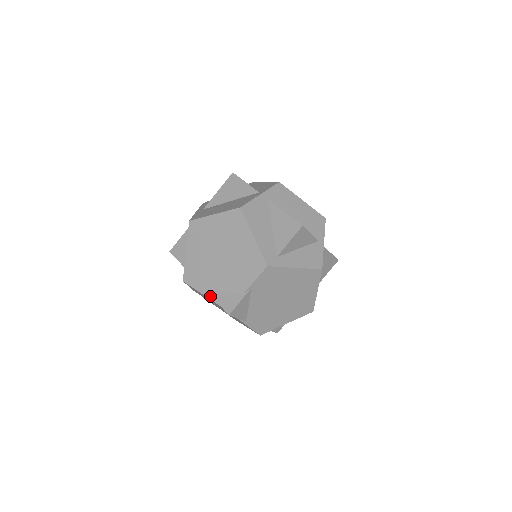
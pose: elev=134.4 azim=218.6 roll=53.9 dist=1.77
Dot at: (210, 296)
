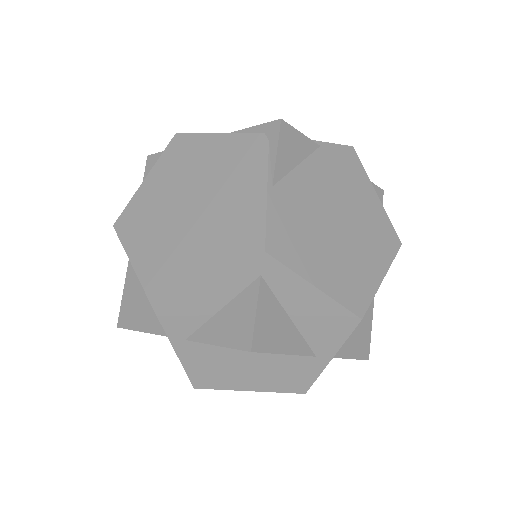
Dot at: (232, 134)
